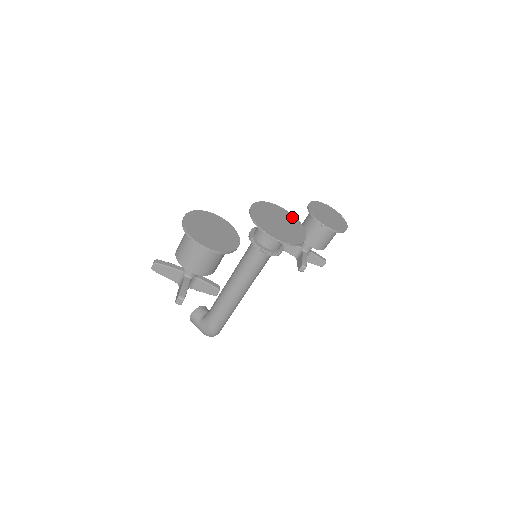
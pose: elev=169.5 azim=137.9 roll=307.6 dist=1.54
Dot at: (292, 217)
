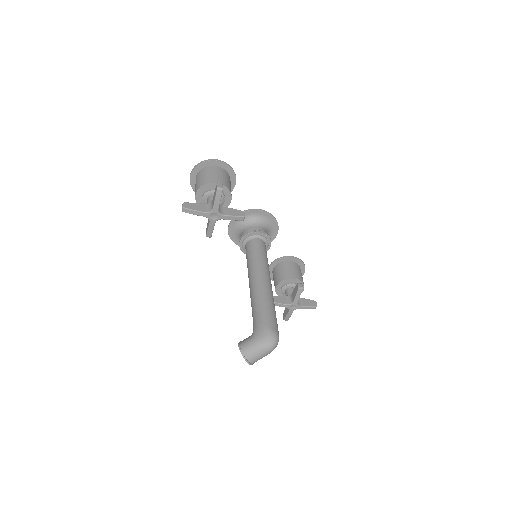
Dot at: occluded
